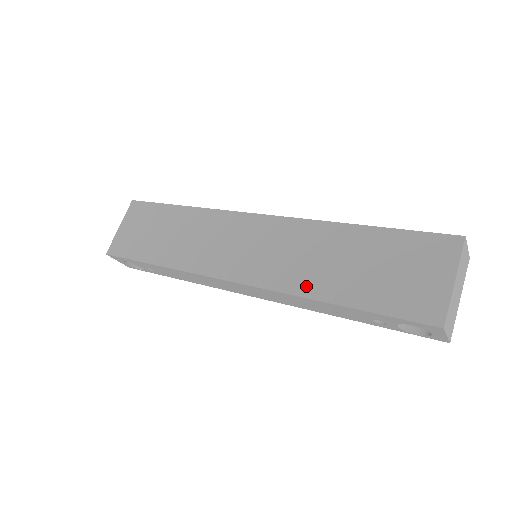
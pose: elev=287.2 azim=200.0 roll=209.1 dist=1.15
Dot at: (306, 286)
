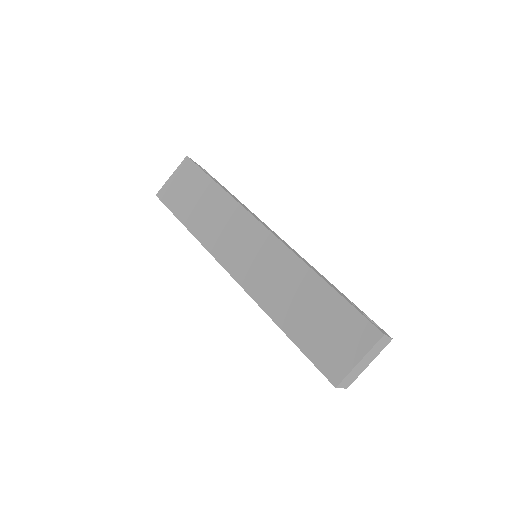
Dot at: (272, 307)
